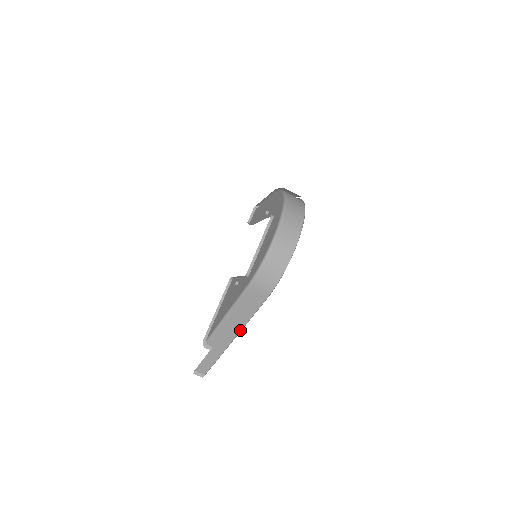
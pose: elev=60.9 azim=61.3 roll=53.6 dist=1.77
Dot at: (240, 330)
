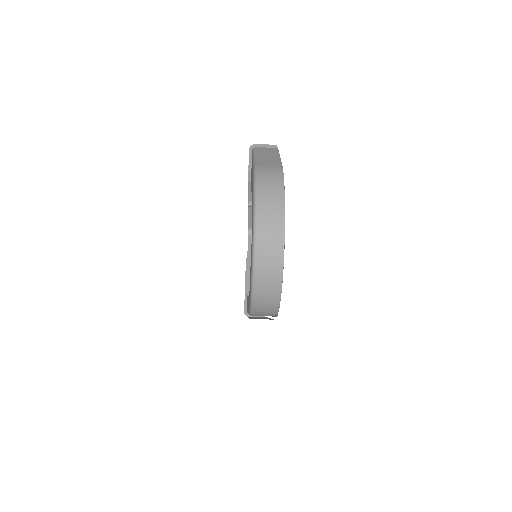
Dot at: occluded
